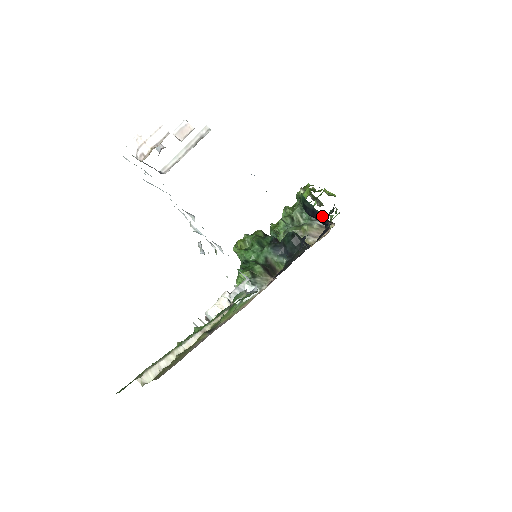
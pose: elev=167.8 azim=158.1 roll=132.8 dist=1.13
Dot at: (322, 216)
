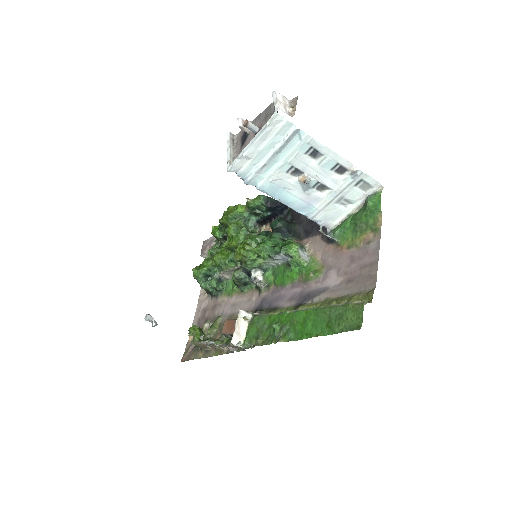
Dot at: (261, 219)
